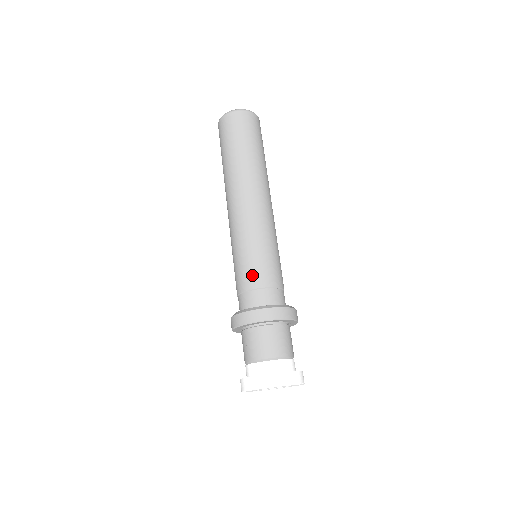
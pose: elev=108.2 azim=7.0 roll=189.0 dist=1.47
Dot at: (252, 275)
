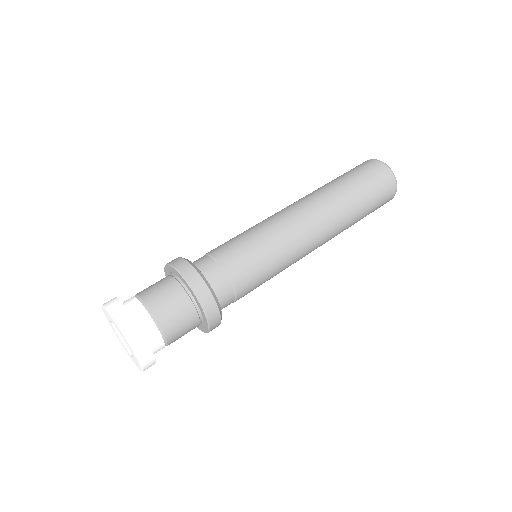
Dot at: (219, 246)
